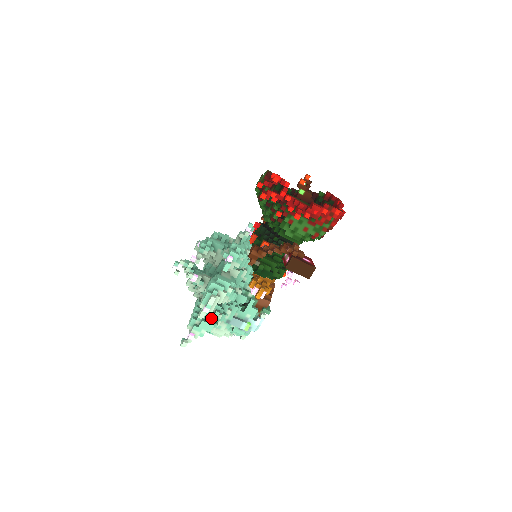
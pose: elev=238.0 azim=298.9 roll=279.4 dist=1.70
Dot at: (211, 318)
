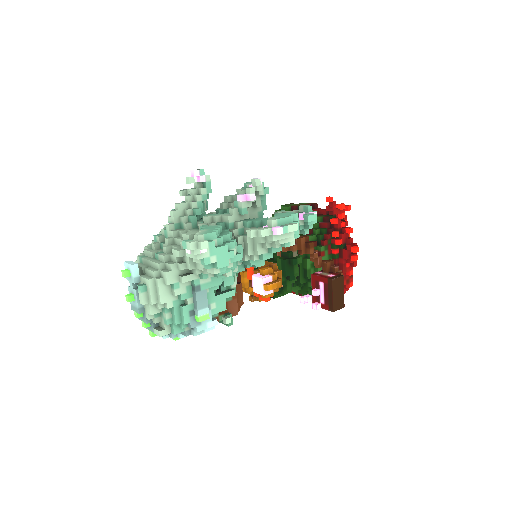
Dot at: (231, 254)
